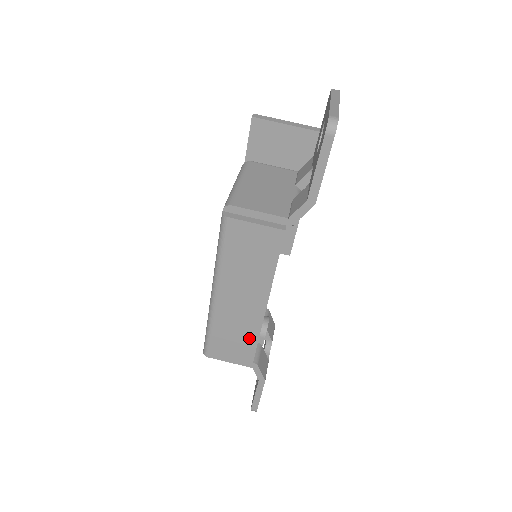
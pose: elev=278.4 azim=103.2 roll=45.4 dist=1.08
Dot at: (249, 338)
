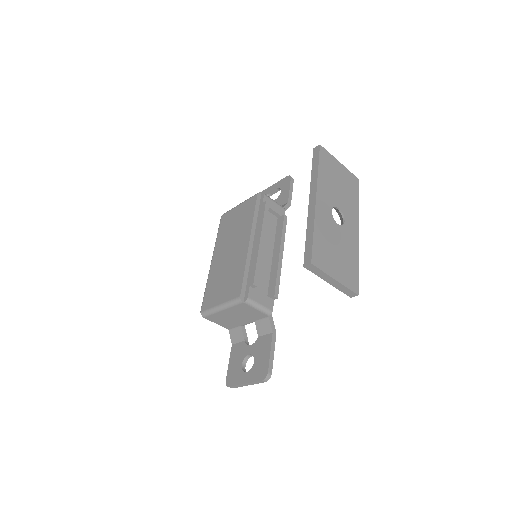
Dot at: occluded
